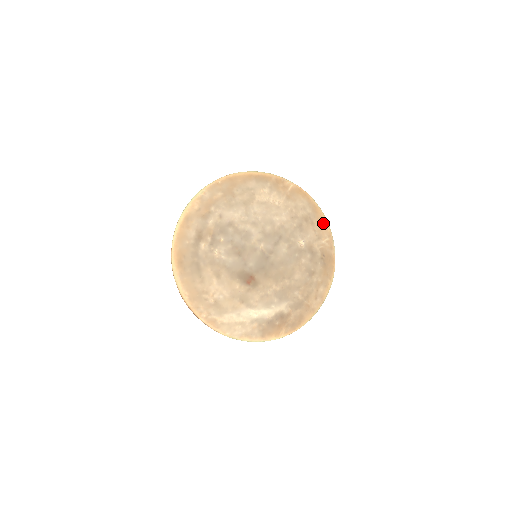
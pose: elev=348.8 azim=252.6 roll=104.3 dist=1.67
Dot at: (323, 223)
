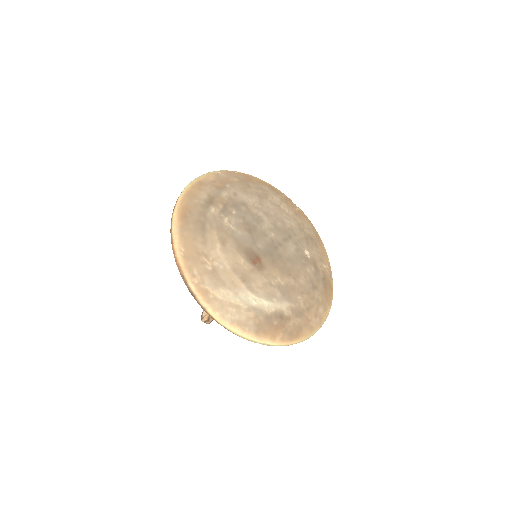
Dot at: (324, 252)
